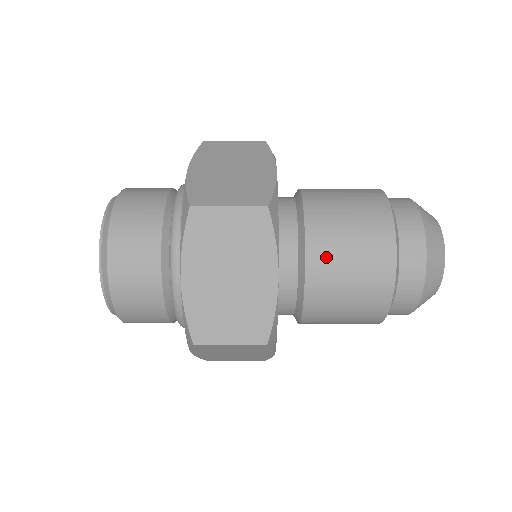
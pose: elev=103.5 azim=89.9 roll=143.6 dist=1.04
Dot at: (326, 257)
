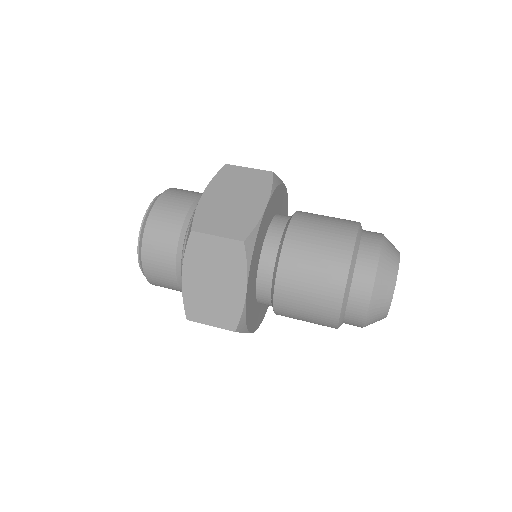
Dot at: (291, 279)
